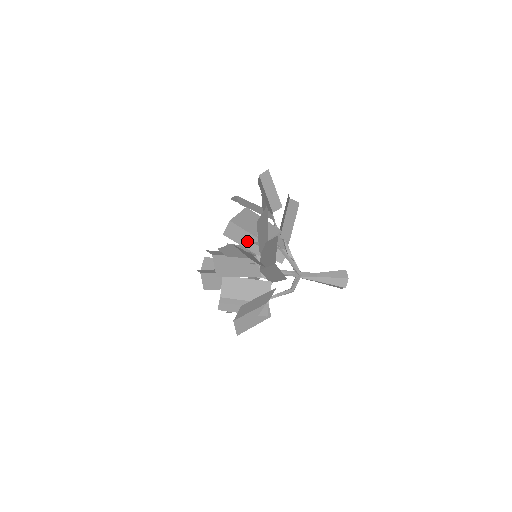
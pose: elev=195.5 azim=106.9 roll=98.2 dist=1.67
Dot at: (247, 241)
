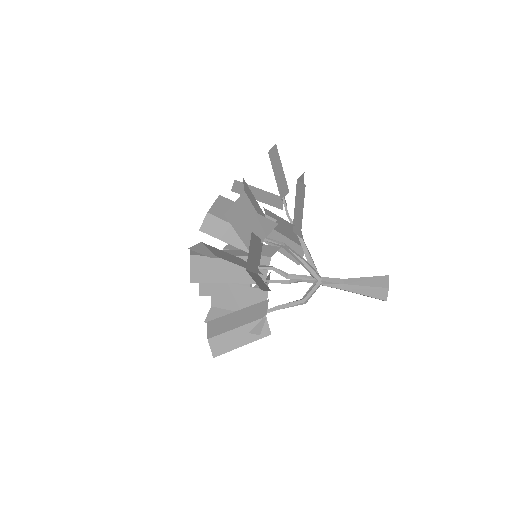
Dot at: (236, 238)
